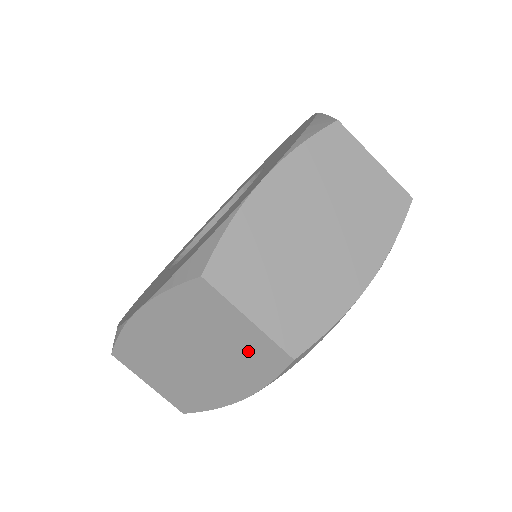
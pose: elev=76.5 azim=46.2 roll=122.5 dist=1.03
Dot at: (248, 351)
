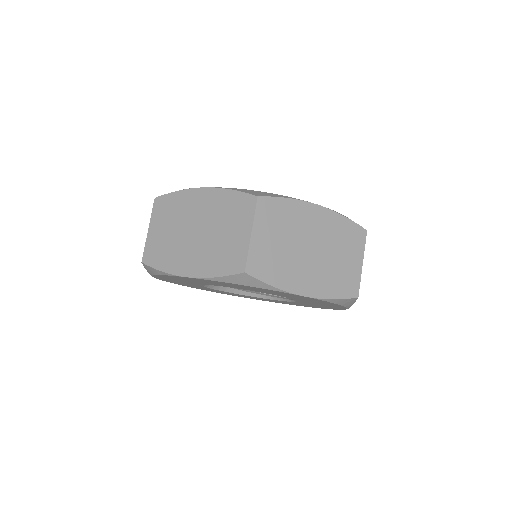
Dot at: (229, 250)
